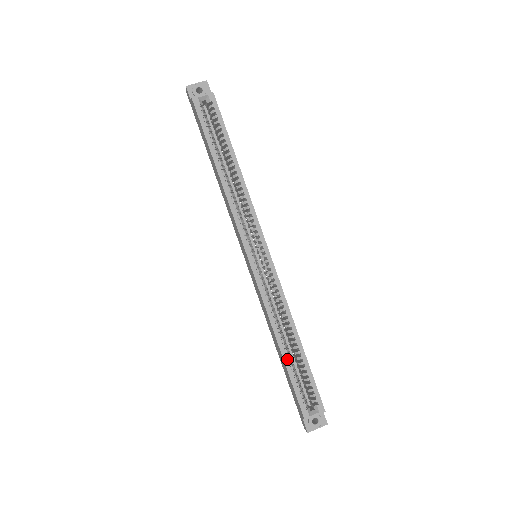
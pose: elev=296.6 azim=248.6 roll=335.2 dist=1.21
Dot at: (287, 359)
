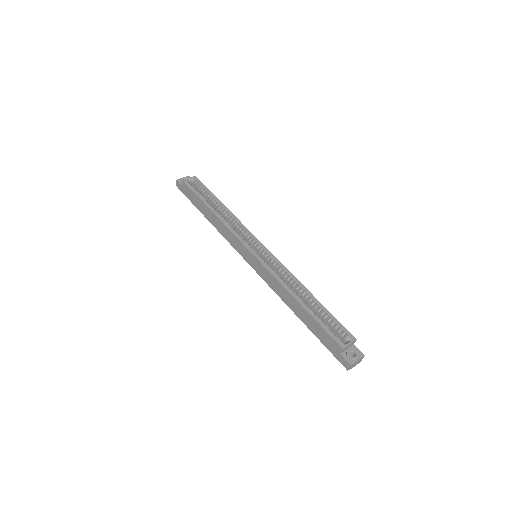
Dot at: (307, 308)
